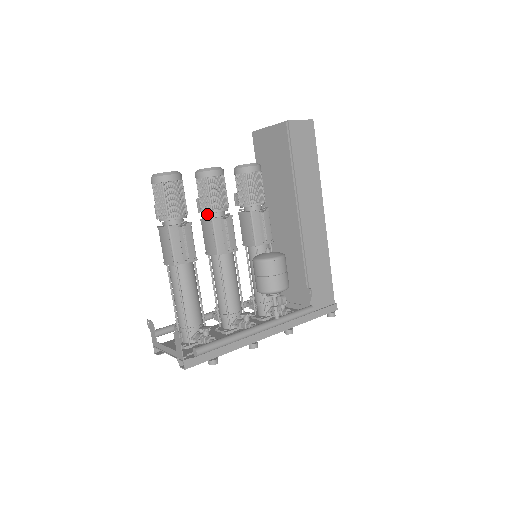
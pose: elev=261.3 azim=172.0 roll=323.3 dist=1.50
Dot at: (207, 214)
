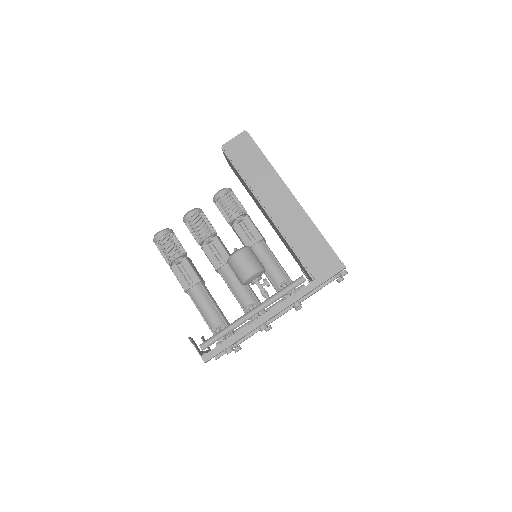
Dot at: occluded
